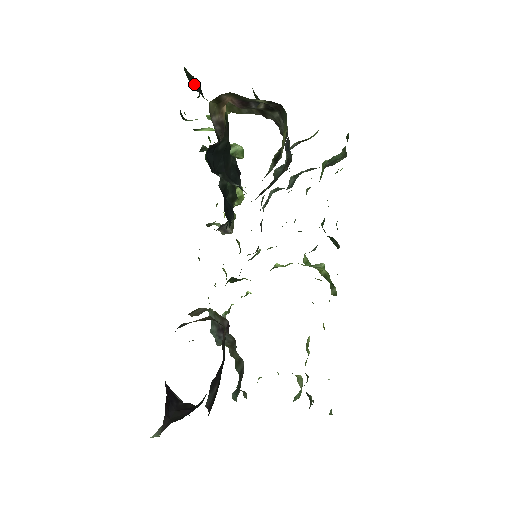
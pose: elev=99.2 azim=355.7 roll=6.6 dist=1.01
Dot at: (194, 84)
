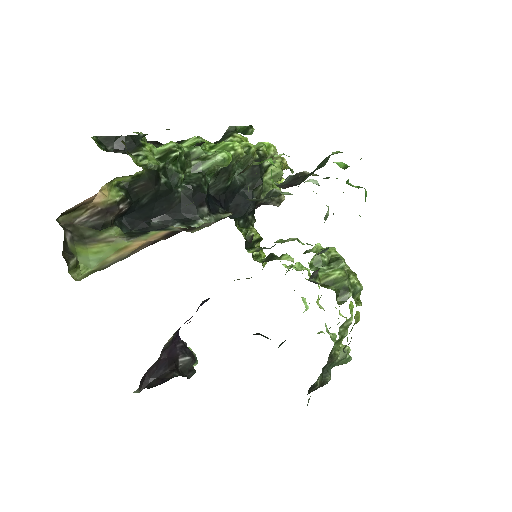
Dot at: (118, 142)
